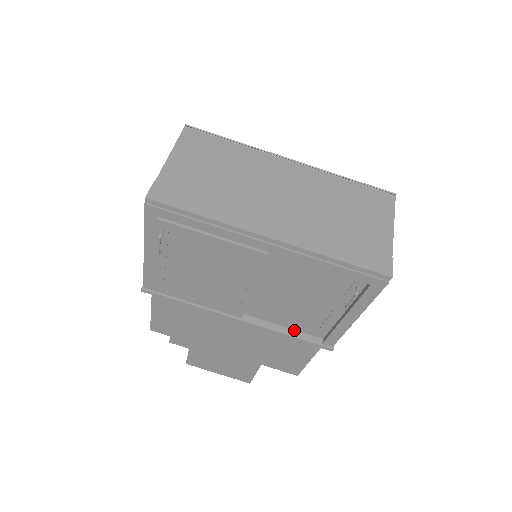
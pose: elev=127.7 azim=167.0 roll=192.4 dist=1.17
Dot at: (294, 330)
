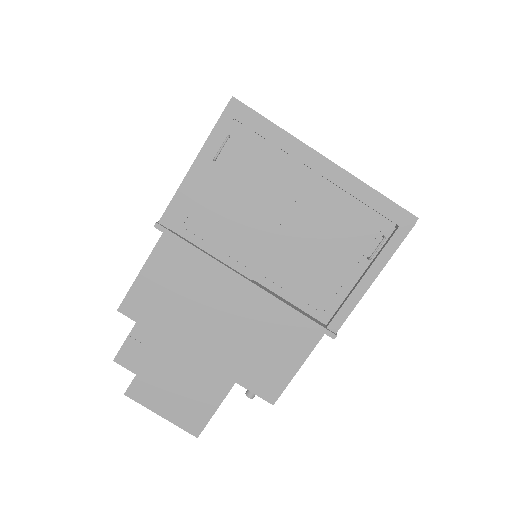
Dot at: (299, 309)
